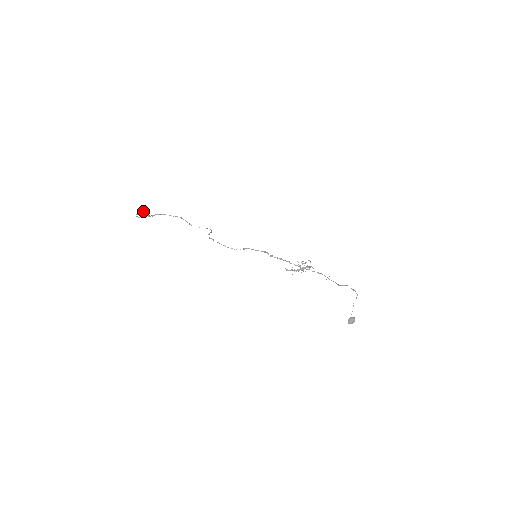
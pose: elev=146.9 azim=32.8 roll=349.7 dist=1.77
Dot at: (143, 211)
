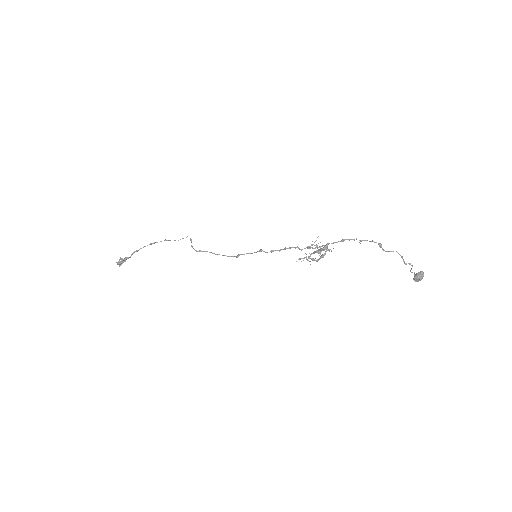
Dot at: (120, 261)
